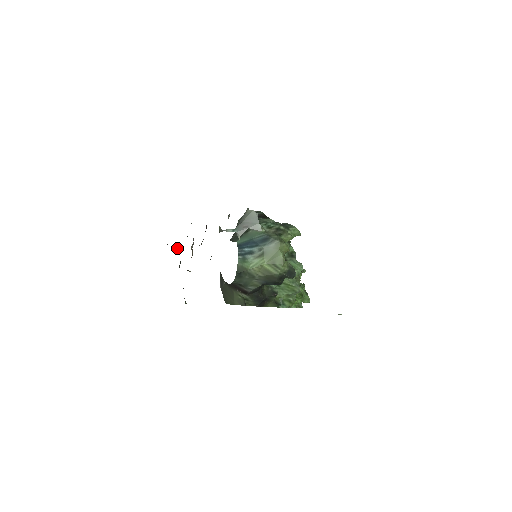
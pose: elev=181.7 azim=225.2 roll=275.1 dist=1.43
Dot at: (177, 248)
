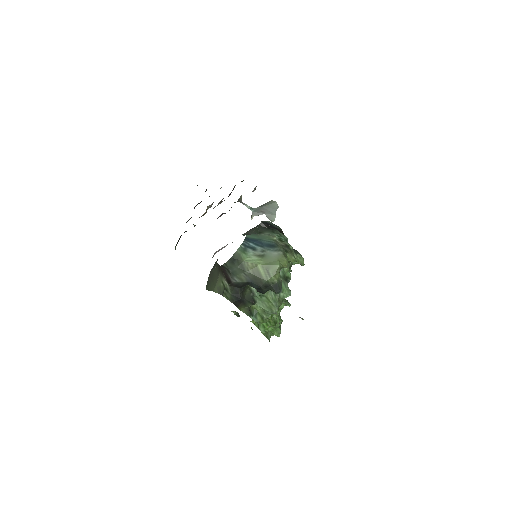
Dot at: (195, 206)
